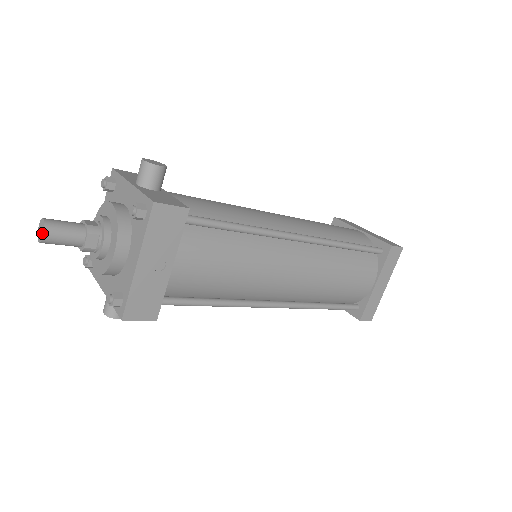
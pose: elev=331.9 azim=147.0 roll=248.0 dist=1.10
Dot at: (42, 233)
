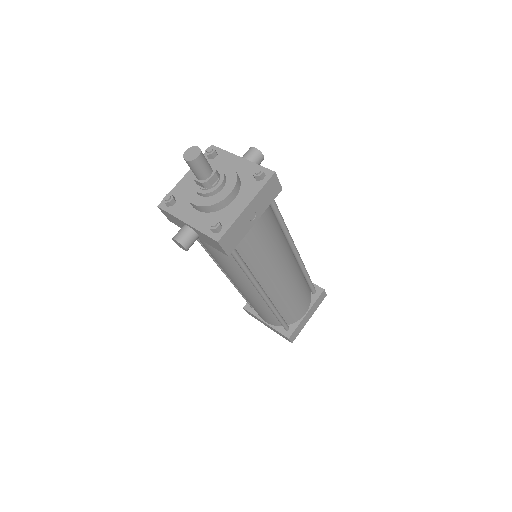
Dot at: (196, 155)
